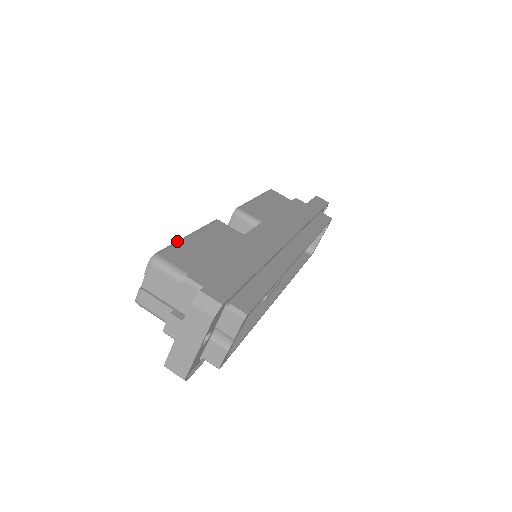
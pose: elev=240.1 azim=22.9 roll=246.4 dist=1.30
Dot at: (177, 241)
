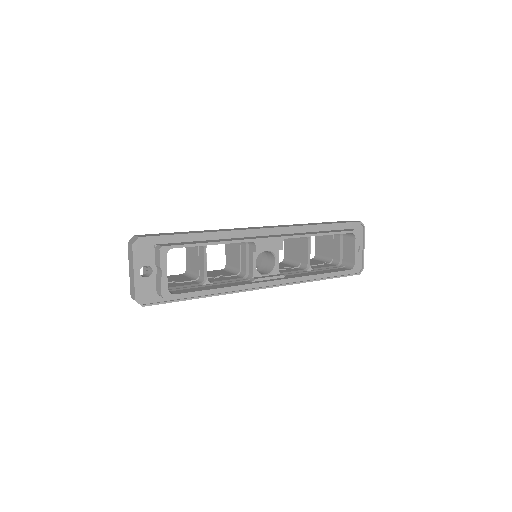
Dot at: occluded
